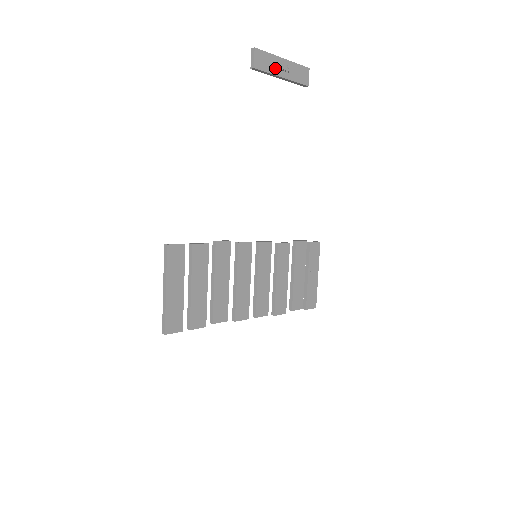
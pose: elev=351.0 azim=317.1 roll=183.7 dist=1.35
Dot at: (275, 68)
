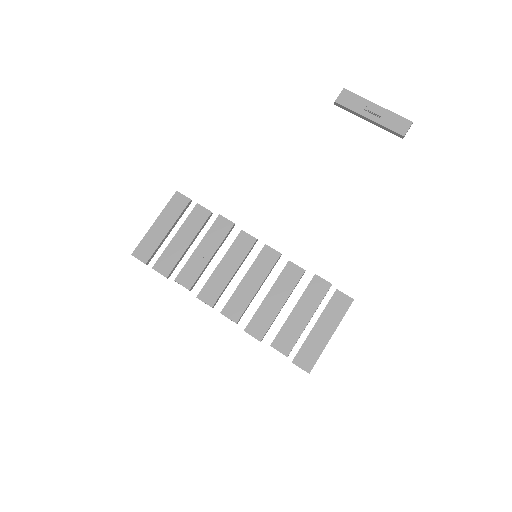
Dot at: (362, 109)
